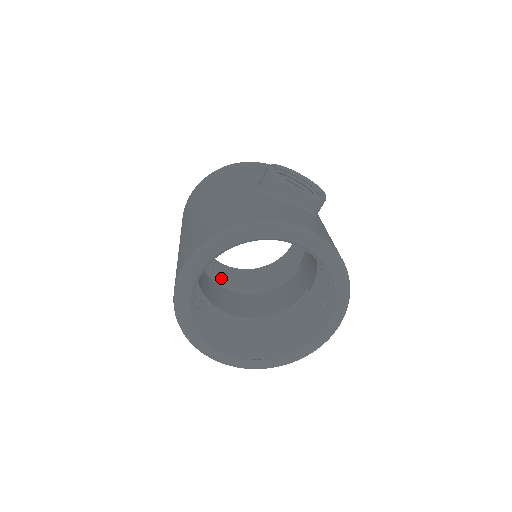
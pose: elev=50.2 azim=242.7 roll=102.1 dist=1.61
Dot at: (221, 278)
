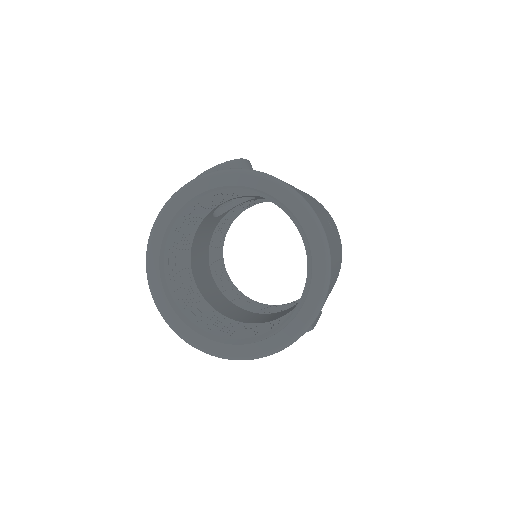
Dot at: occluded
